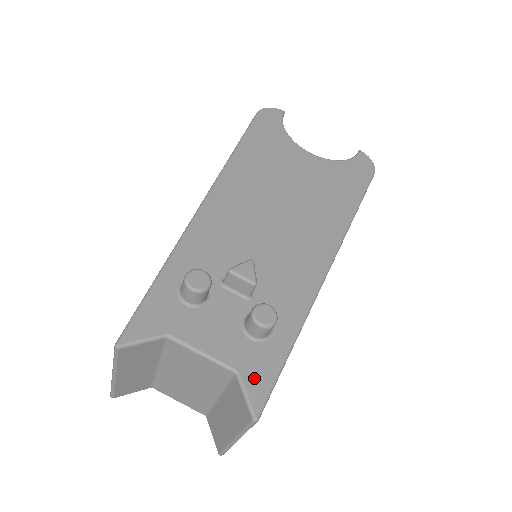
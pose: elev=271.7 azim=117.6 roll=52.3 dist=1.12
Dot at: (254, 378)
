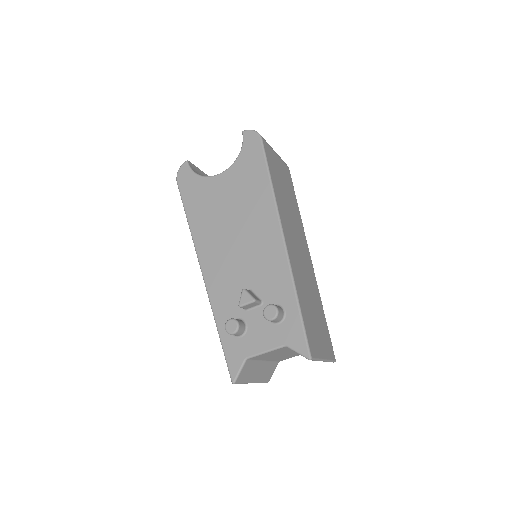
Dot at: (294, 341)
